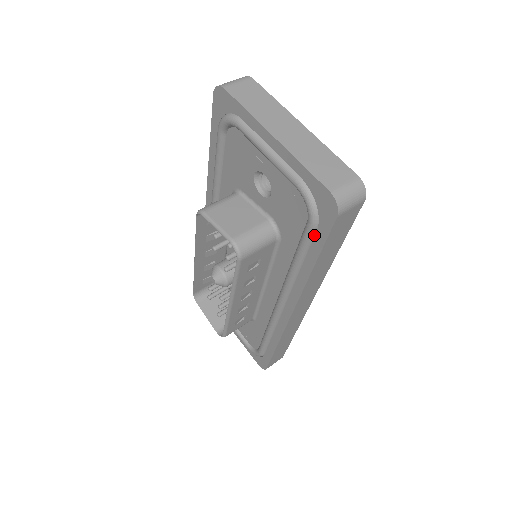
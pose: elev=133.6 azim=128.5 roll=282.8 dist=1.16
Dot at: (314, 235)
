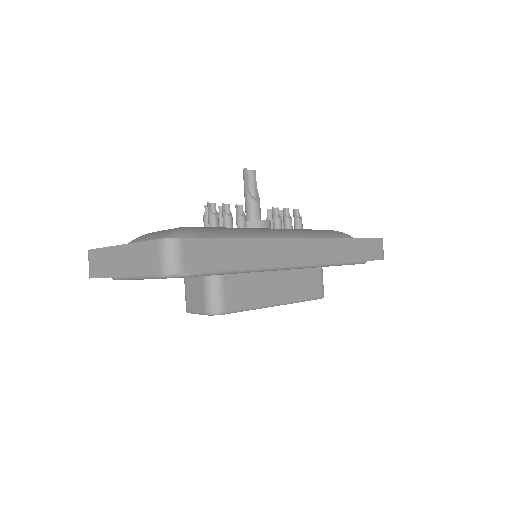
Dot at: (209, 272)
